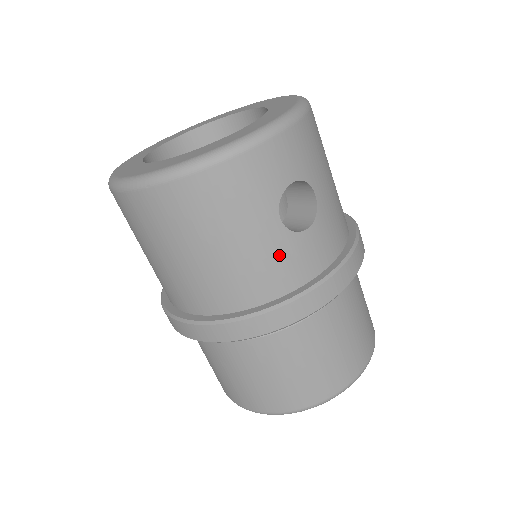
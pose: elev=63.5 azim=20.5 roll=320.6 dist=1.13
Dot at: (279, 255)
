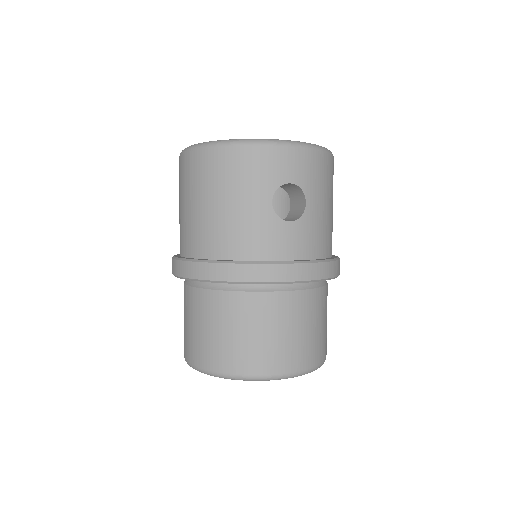
Dot at: (261, 227)
